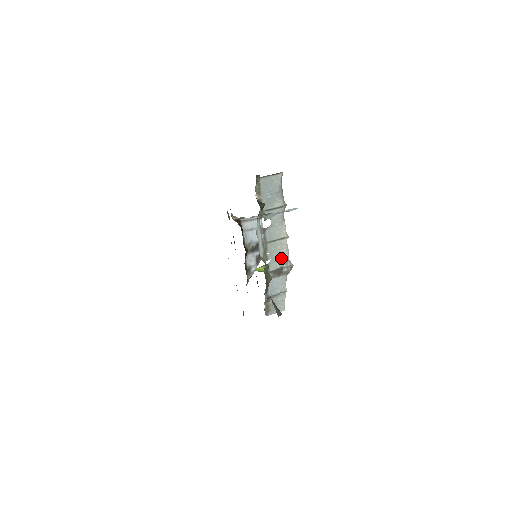
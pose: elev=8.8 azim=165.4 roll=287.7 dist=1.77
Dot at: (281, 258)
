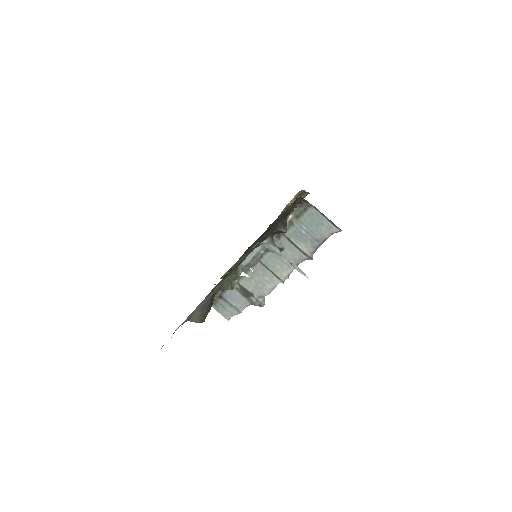
Dot at: (259, 287)
